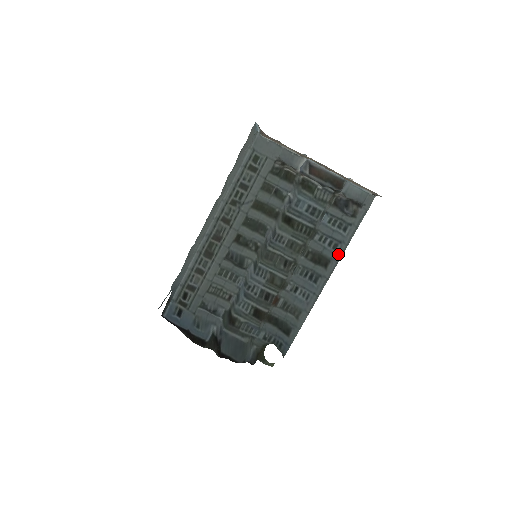
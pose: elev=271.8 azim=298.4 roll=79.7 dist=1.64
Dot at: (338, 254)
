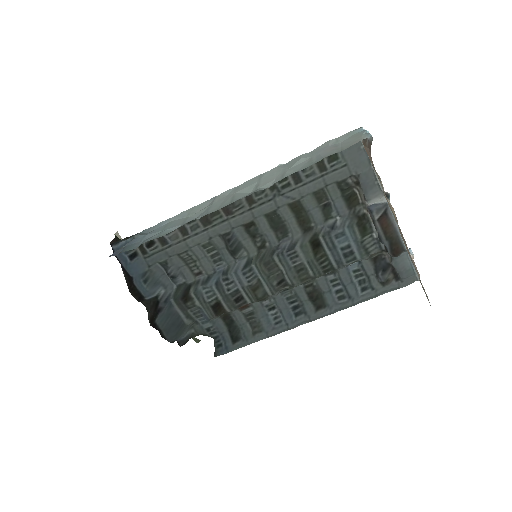
Dot at: (338, 306)
